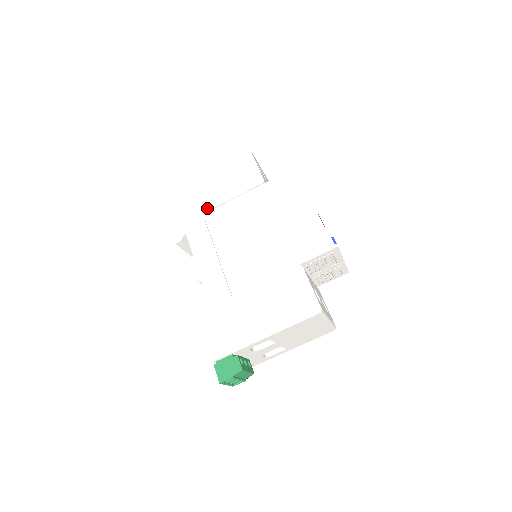
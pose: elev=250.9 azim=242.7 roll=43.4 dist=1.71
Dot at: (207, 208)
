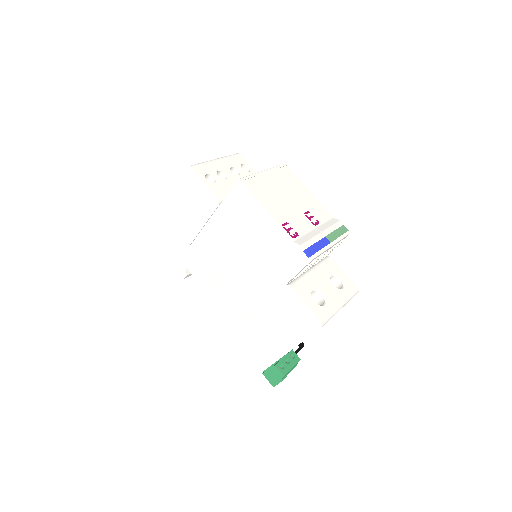
Dot at: (189, 240)
